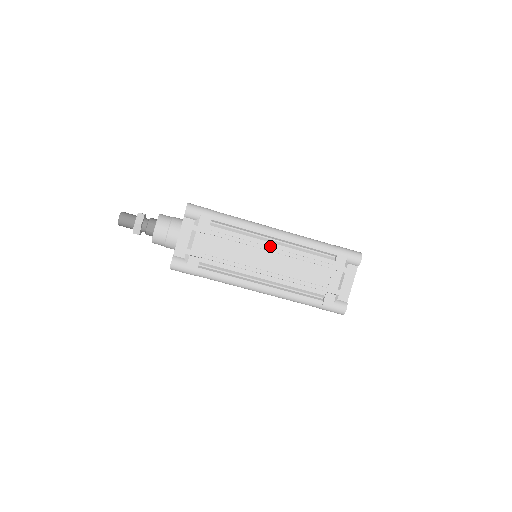
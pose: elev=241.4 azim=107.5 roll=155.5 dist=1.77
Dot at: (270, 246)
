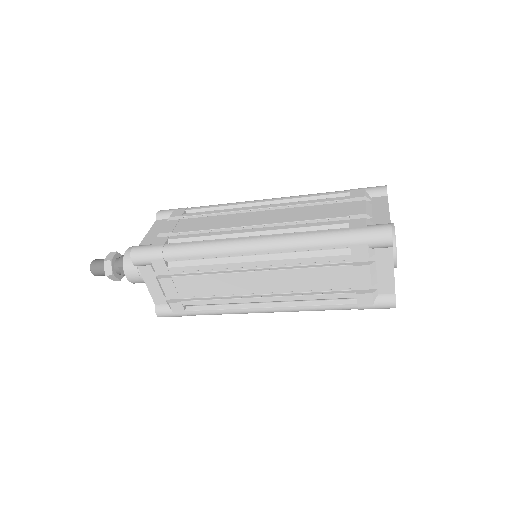
Dot at: (251, 266)
